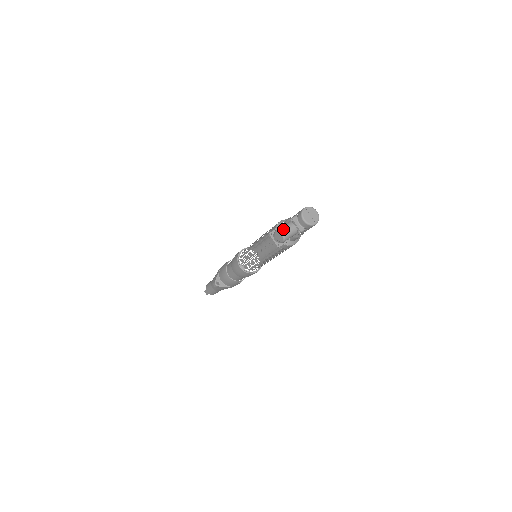
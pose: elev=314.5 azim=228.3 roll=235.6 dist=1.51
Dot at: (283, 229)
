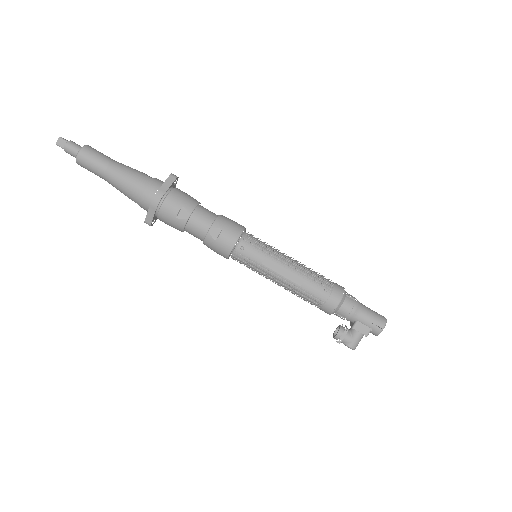
Dot at: occluded
